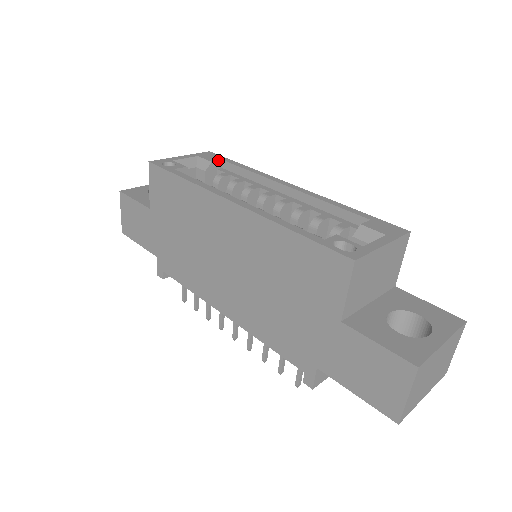
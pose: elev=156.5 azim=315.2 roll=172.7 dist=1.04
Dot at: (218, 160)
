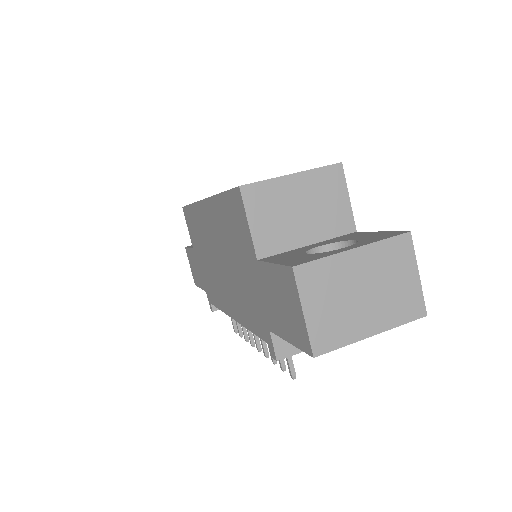
Dot at: occluded
